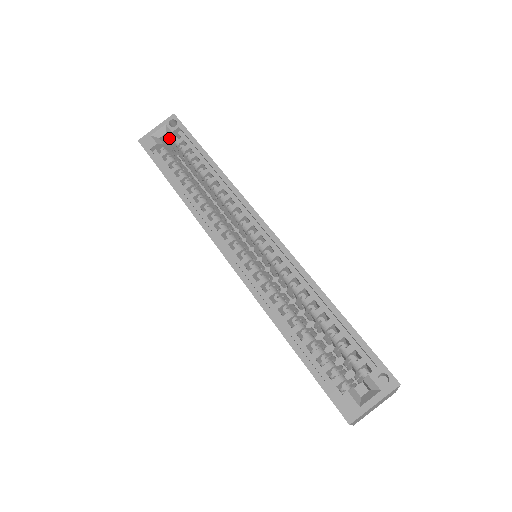
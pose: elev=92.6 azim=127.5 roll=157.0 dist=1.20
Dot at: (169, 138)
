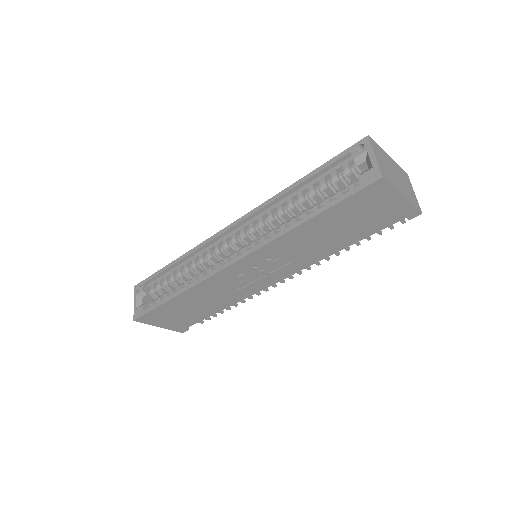
Dot at: (148, 300)
